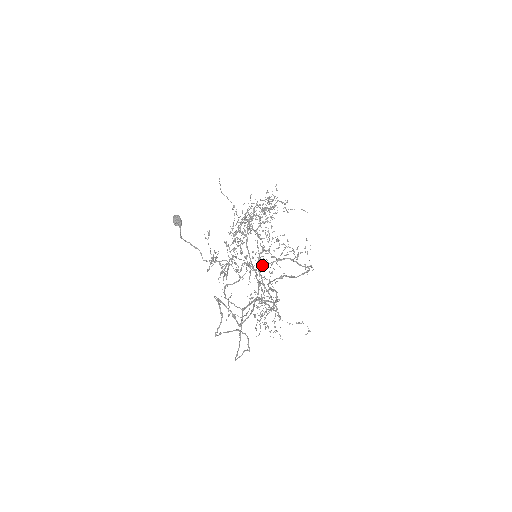
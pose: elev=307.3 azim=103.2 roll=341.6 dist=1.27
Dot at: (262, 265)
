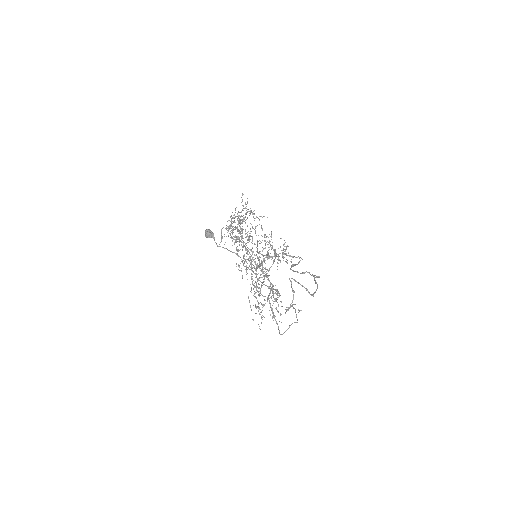
Dot at: (260, 263)
